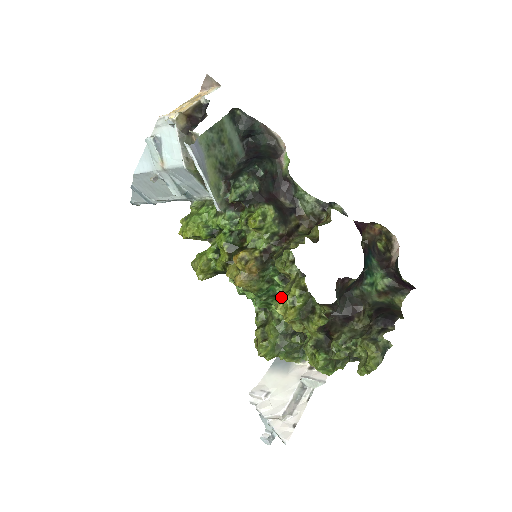
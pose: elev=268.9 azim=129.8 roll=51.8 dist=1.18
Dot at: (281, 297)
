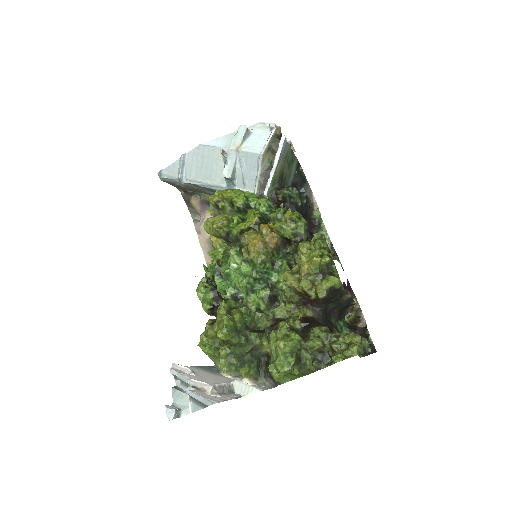
Dot at: (310, 250)
